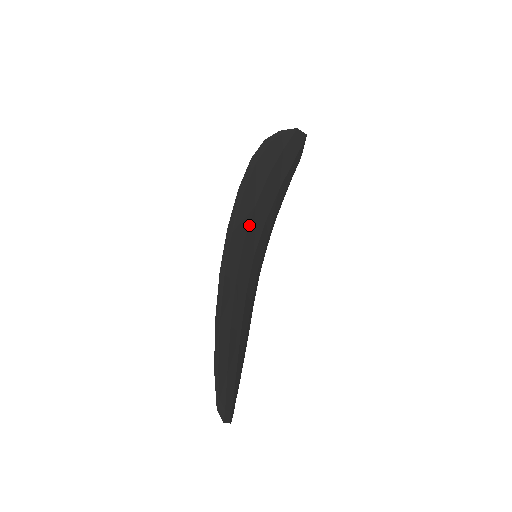
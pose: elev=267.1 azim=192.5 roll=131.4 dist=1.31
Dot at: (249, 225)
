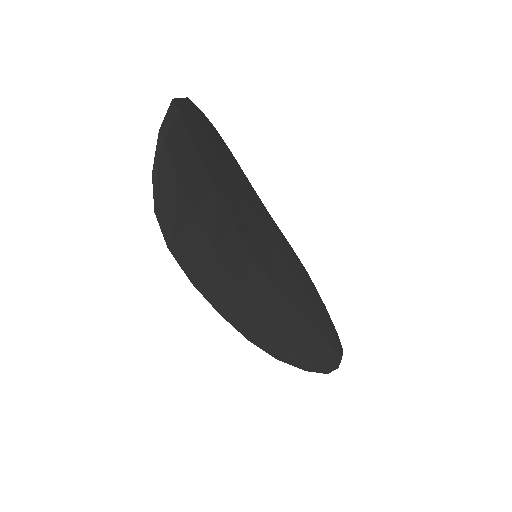
Dot at: (228, 268)
